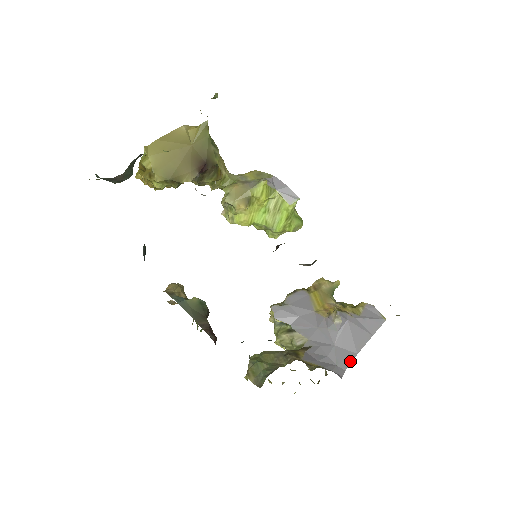
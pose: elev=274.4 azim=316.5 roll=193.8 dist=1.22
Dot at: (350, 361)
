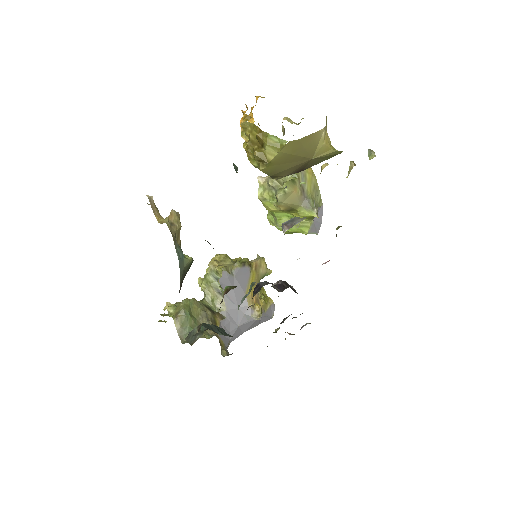
Dot at: (237, 337)
